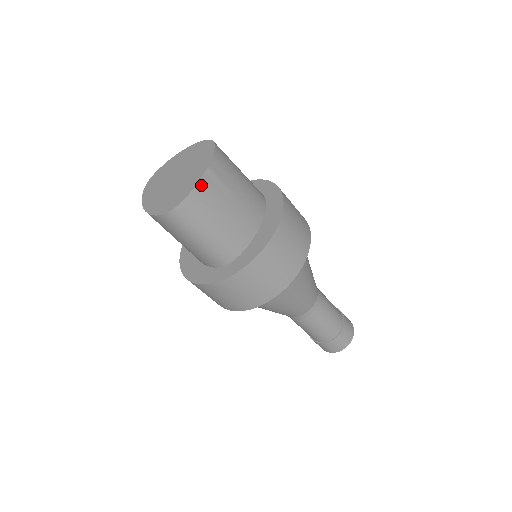
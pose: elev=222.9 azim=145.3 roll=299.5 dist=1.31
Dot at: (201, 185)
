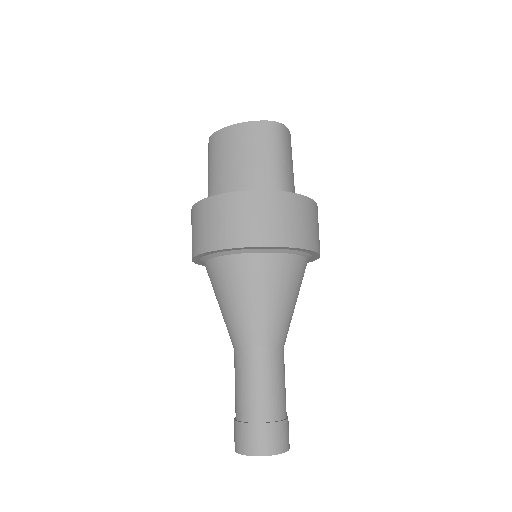
Dot at: occluded
